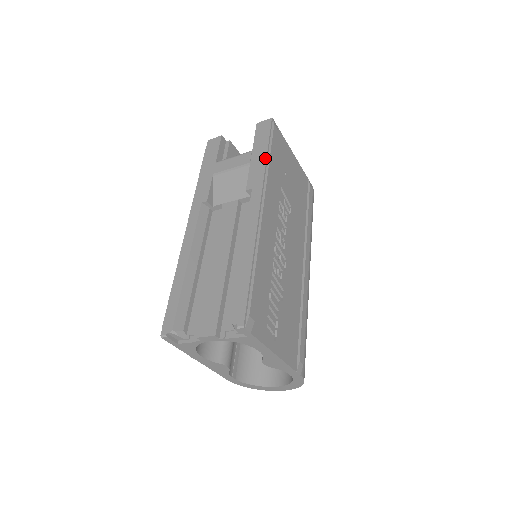
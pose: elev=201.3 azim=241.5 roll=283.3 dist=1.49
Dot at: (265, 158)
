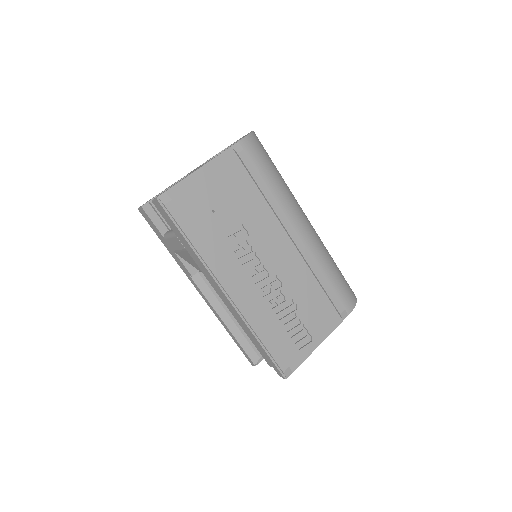
Dot at: (191, 249)
